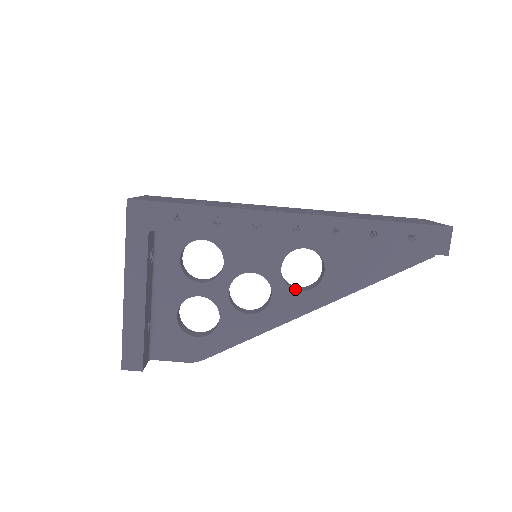
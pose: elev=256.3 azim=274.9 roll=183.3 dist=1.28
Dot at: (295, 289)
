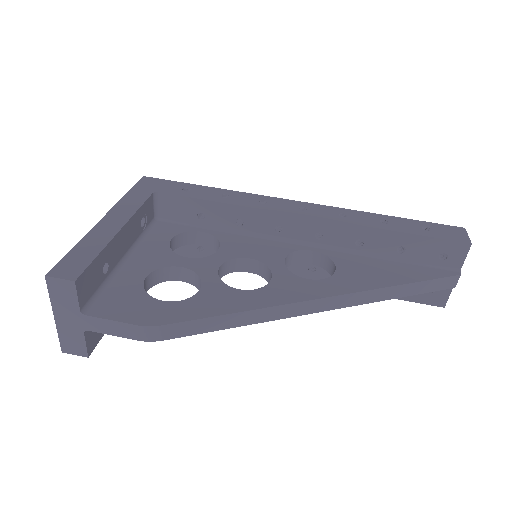
Dot at: (301, 278)
